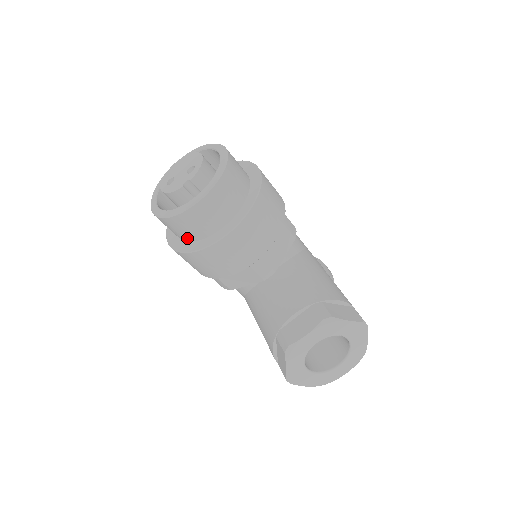
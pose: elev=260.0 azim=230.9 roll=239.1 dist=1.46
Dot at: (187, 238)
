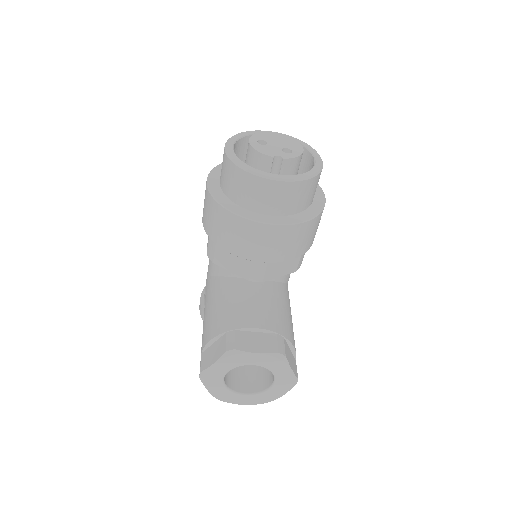
Dot at: (232, 195)
